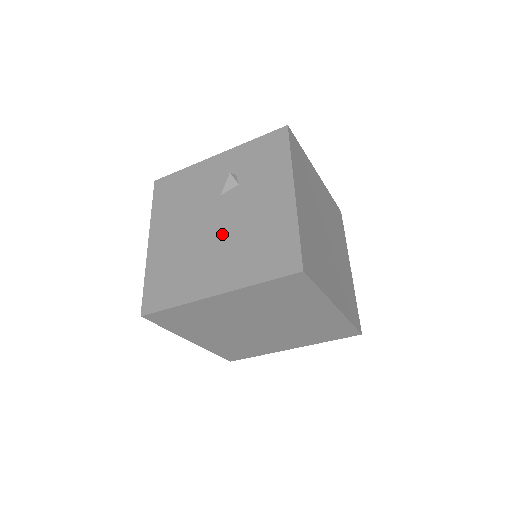
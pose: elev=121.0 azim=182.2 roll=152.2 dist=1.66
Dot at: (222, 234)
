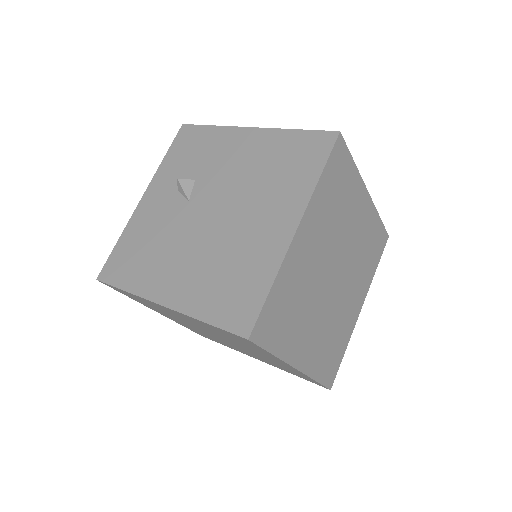
Dot at: (233, 207)
